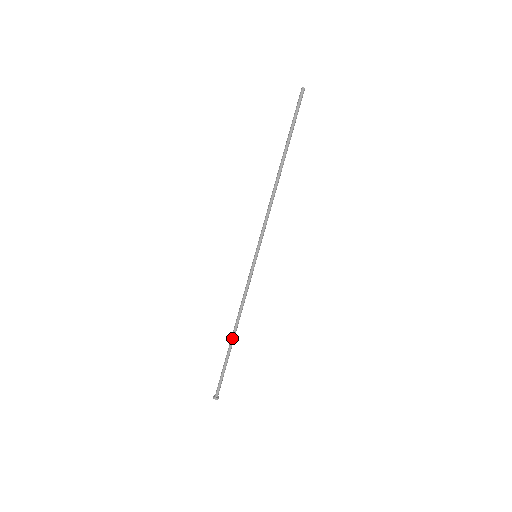
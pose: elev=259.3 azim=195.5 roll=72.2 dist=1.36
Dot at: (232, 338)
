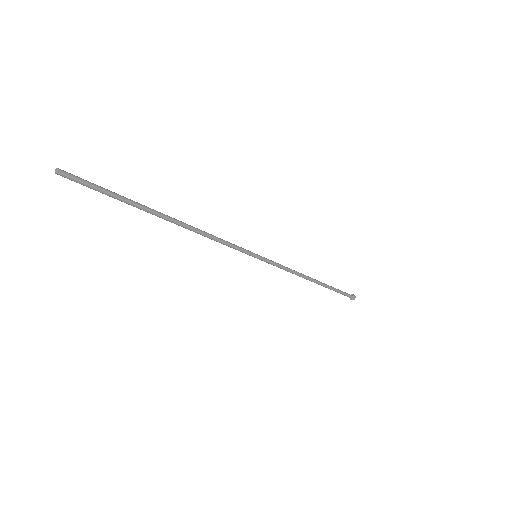
Dot at: occluded
